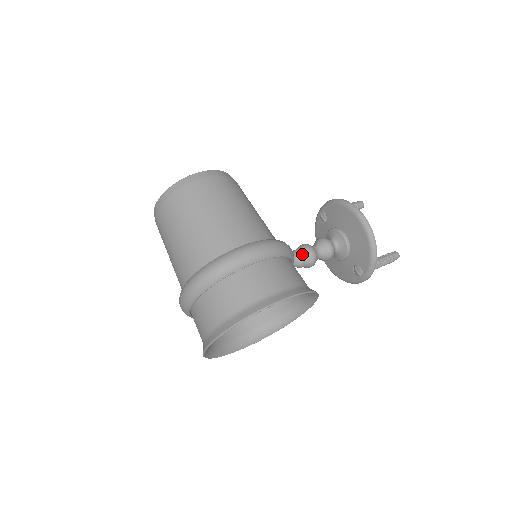
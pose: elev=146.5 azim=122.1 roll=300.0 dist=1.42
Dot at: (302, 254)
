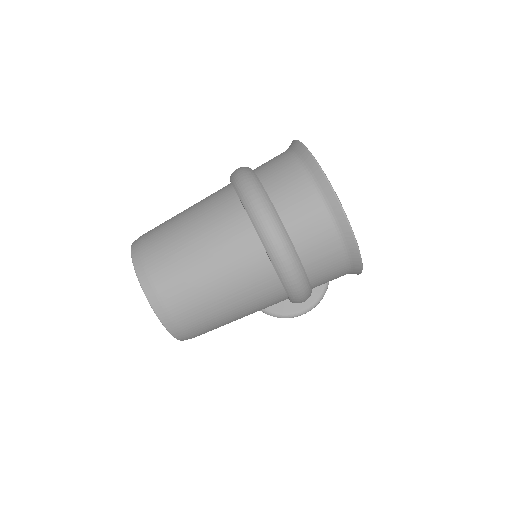
Dot at: occluded
